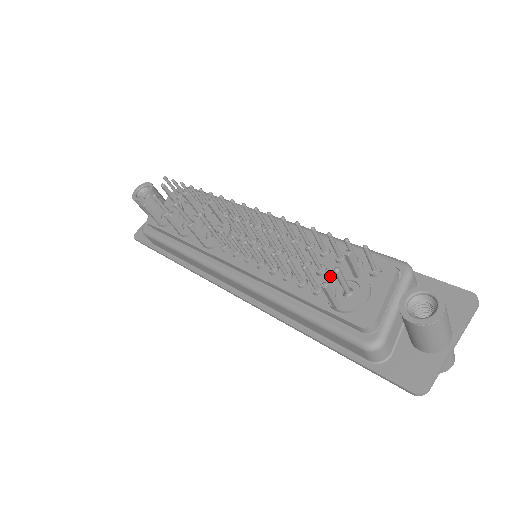
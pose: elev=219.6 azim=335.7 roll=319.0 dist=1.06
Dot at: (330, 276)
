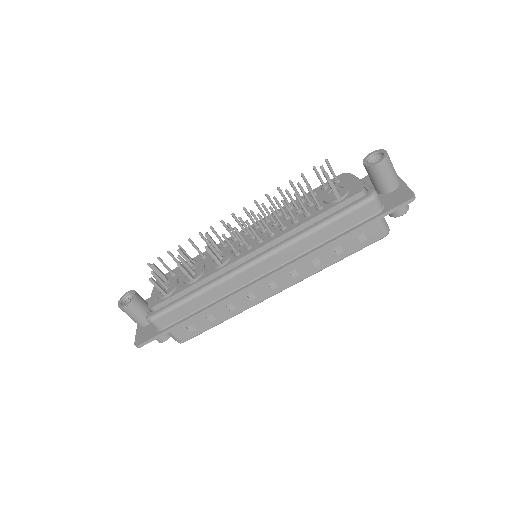
Dot at: (318, 201)
